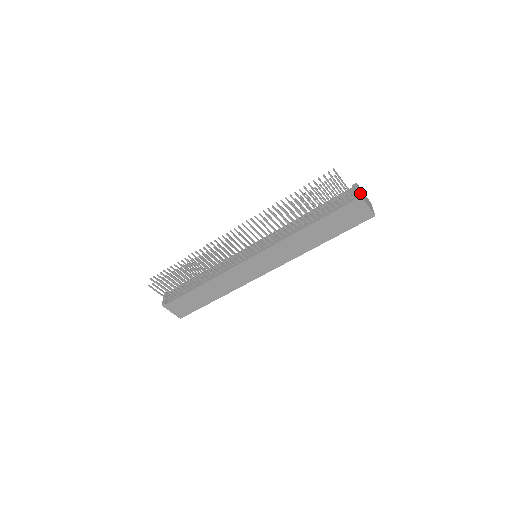
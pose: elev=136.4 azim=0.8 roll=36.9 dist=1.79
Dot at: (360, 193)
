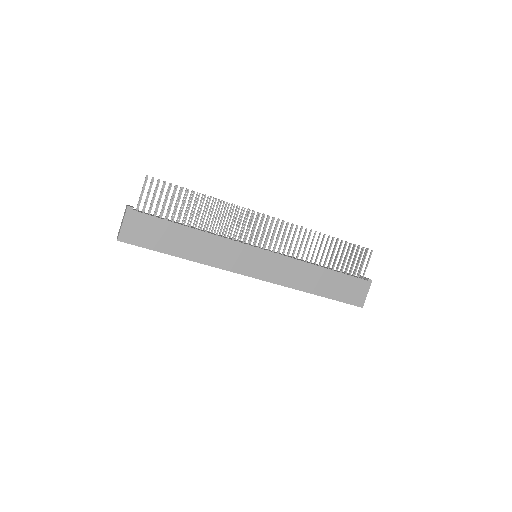
Dot at: (370, 280)
